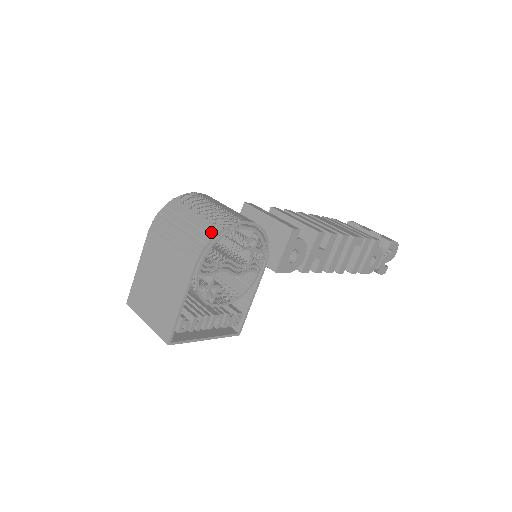
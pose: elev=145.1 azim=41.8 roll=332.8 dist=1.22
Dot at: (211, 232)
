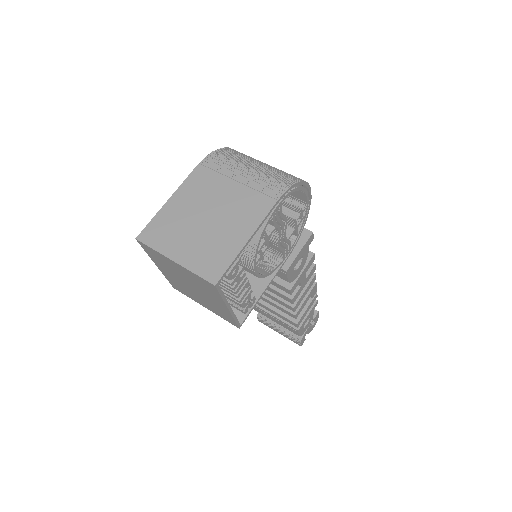
Dot at: (293, 178)
